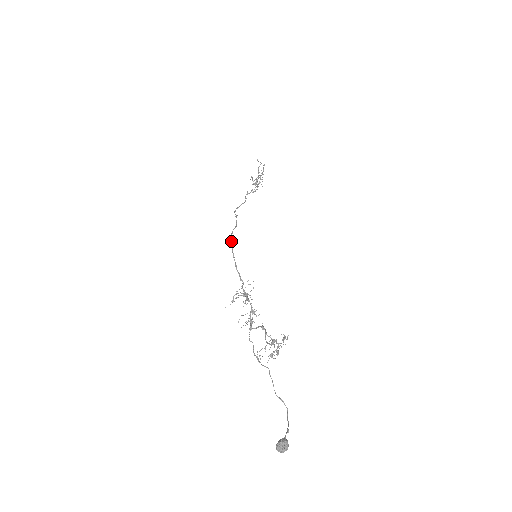
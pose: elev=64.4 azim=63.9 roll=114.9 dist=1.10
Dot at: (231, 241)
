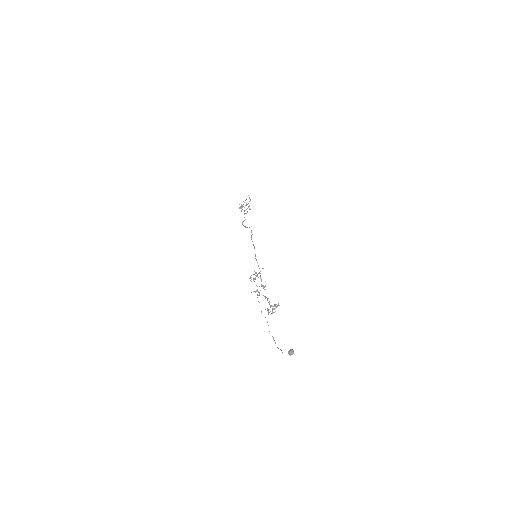
Dot at: occluded
